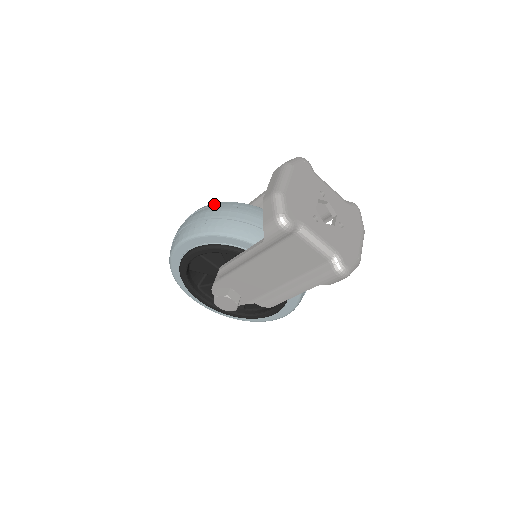
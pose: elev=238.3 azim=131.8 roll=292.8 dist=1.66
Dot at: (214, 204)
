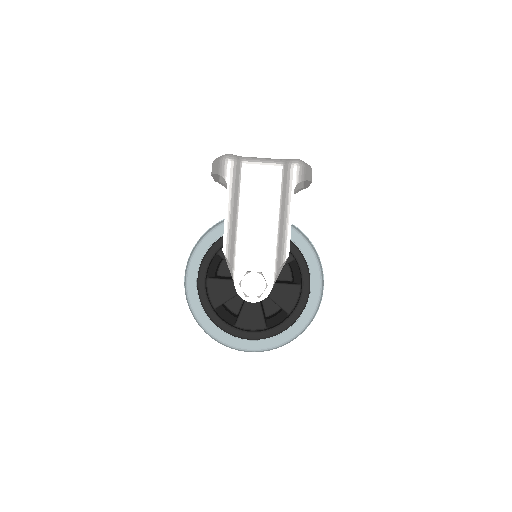
Dot at: occluded
